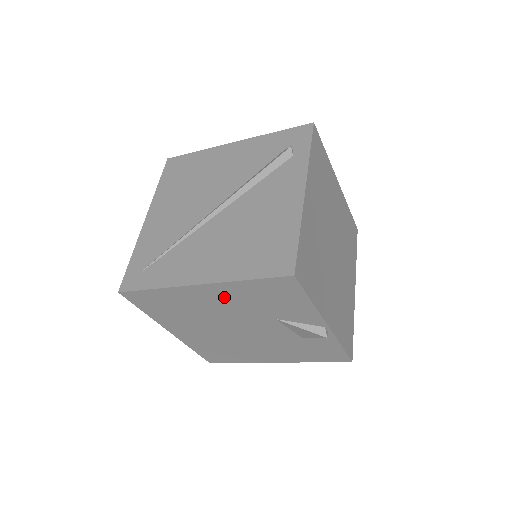
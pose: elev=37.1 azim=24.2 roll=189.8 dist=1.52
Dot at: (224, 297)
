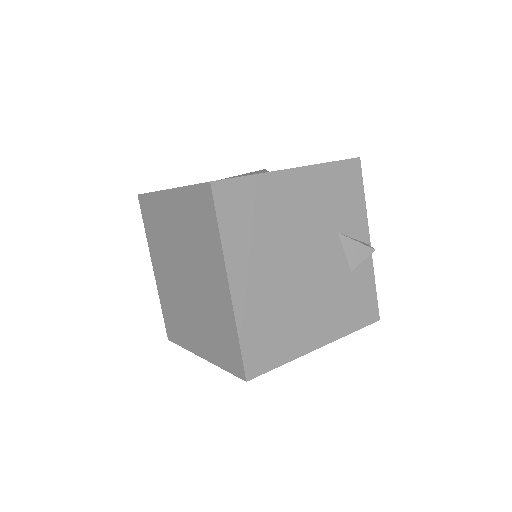
Dot at: (308, 192)
